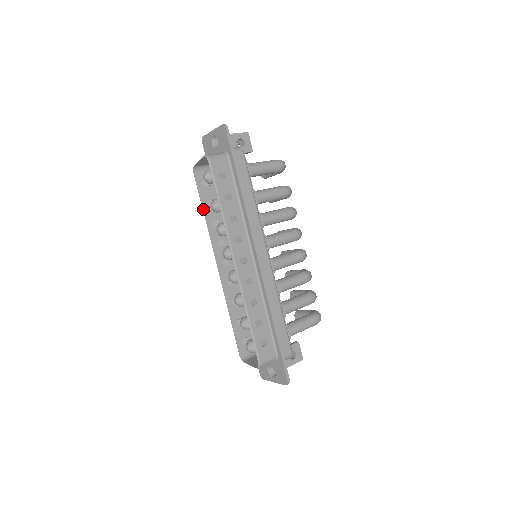
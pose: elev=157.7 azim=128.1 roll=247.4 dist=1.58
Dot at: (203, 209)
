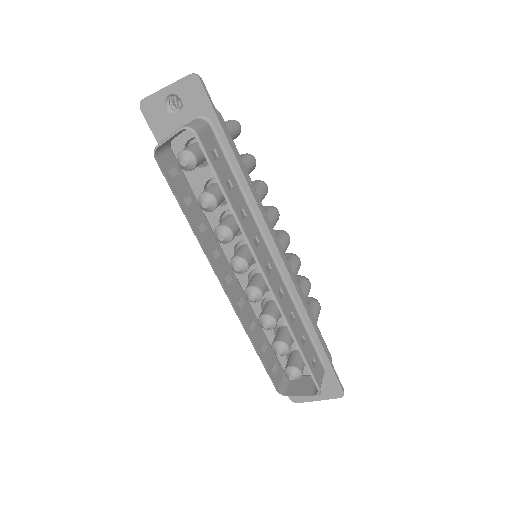
Dot at: (184, 212)
